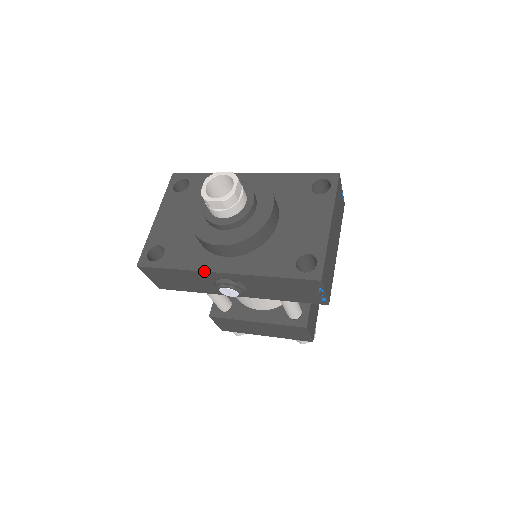
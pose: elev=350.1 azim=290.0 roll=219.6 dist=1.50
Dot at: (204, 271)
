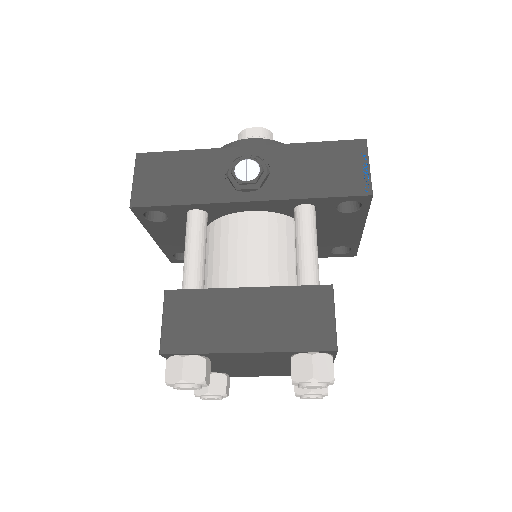
Dot at: (226, 148)
